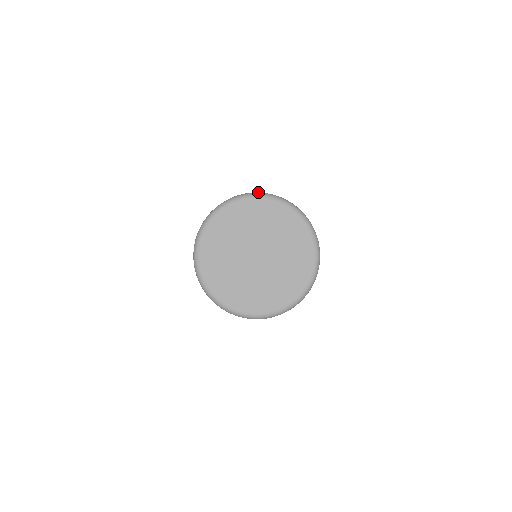
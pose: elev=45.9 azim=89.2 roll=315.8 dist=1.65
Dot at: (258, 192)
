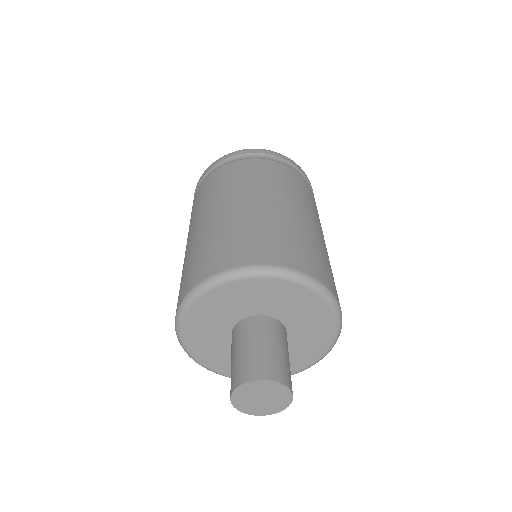
Dot at: (201, 281)
